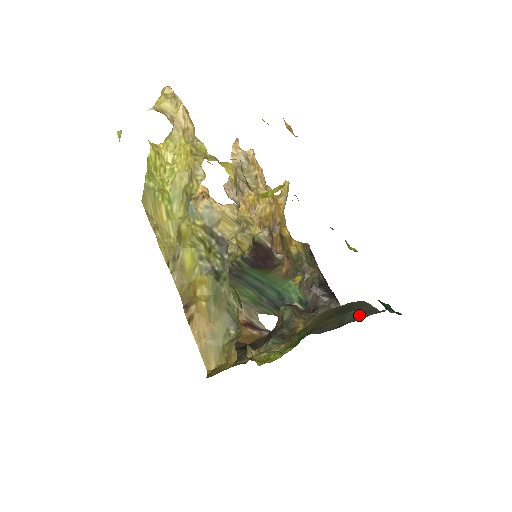
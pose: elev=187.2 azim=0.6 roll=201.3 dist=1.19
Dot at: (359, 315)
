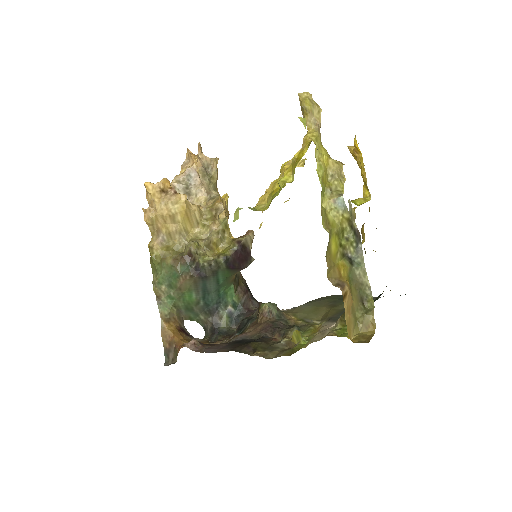
Dot at: occluded
